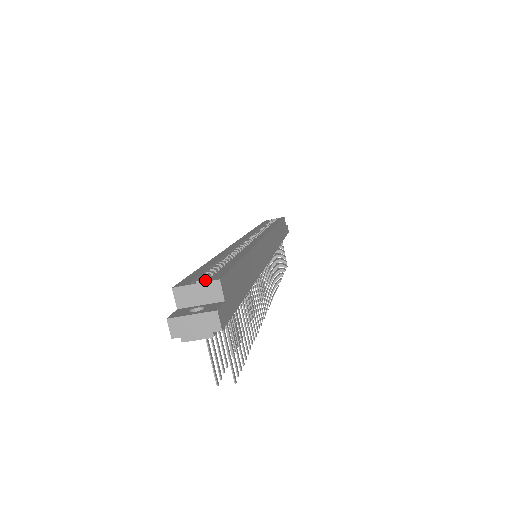
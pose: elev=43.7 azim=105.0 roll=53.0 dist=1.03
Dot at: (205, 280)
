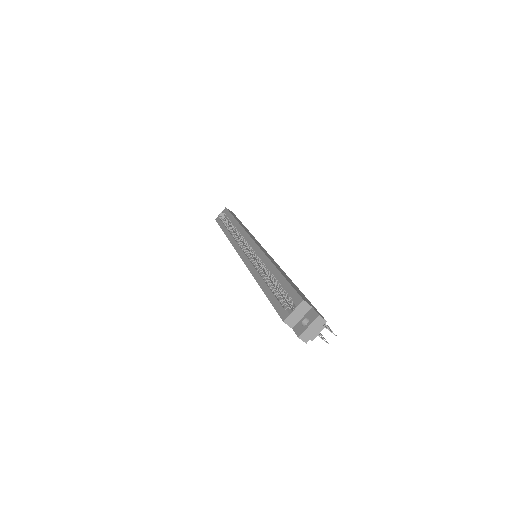
Dot at: (286, 303)
